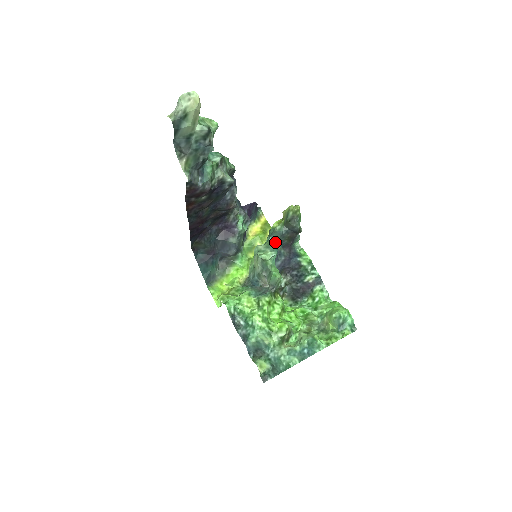
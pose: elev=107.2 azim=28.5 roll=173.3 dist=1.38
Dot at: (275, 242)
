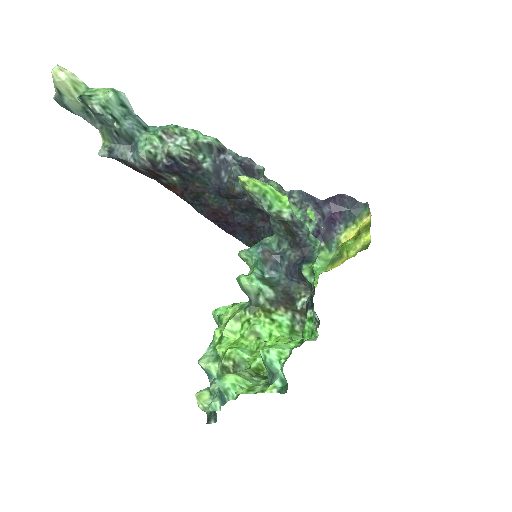
Dot at: (276, 238)
